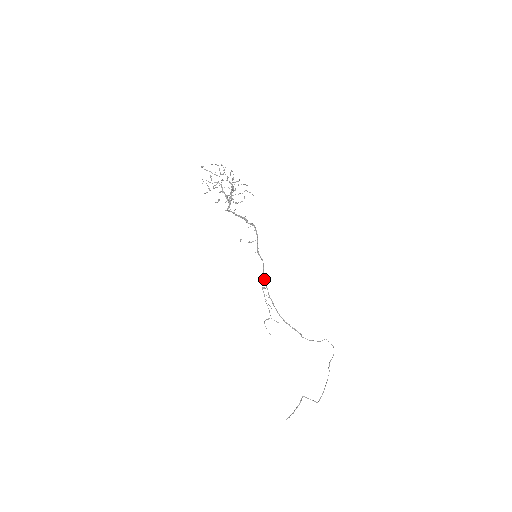
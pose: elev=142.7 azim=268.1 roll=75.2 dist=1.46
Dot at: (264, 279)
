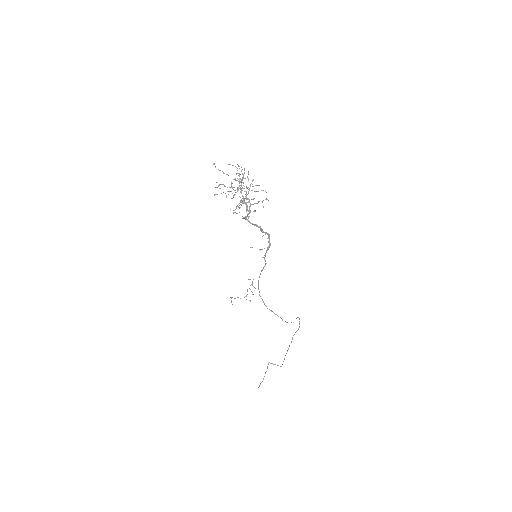
Dot at: (259, 276)
